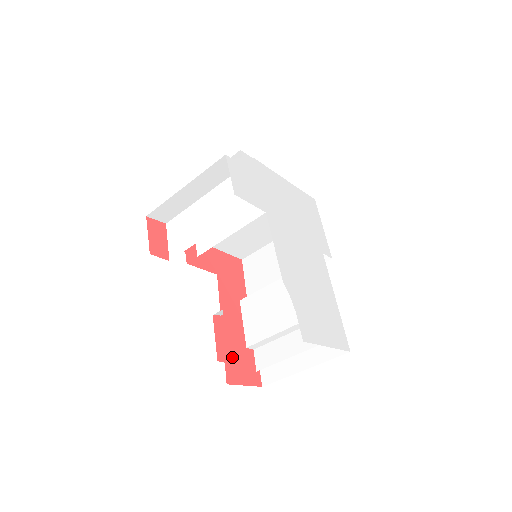
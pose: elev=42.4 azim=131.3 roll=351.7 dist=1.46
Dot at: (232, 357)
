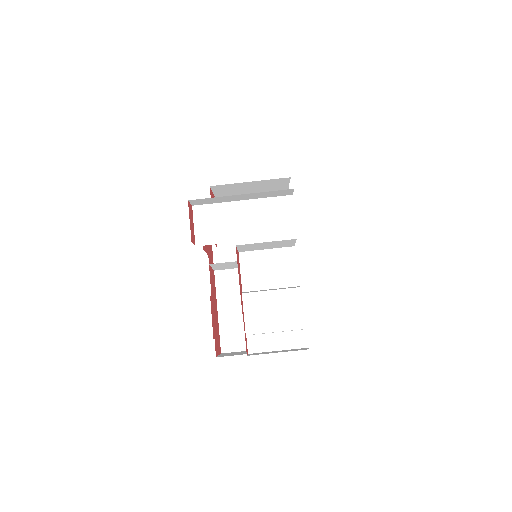
Dot at: (215, 332)
